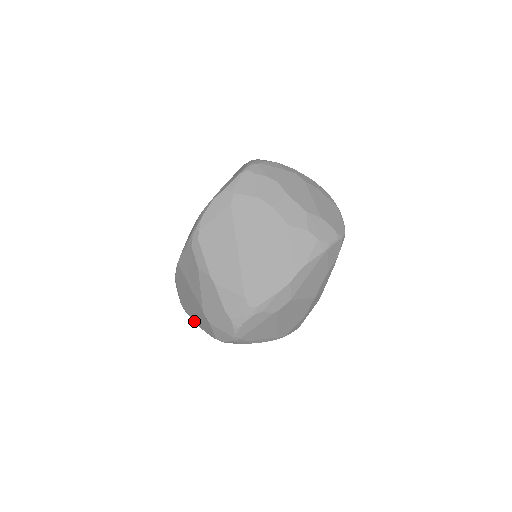
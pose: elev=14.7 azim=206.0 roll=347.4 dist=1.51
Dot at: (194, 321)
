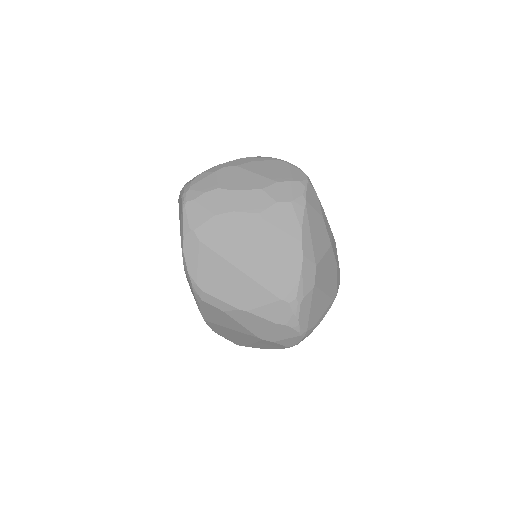
Dot at: occluded
